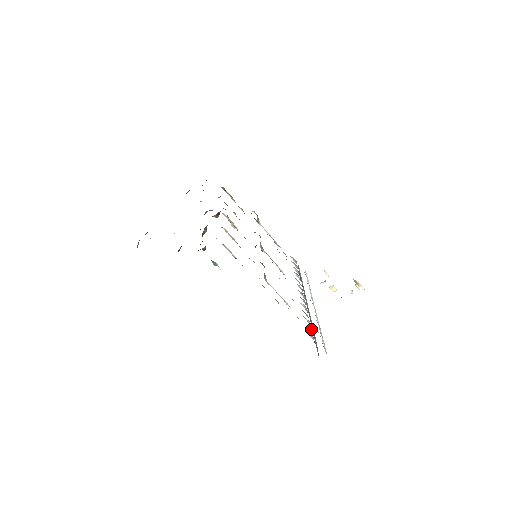
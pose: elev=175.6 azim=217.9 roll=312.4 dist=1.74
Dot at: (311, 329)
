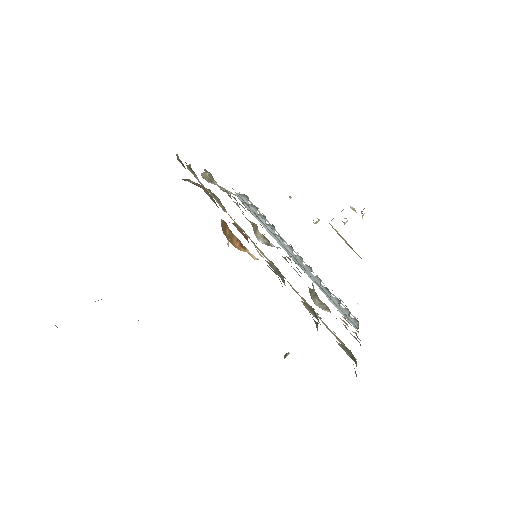
Dot at: (346, 308)
